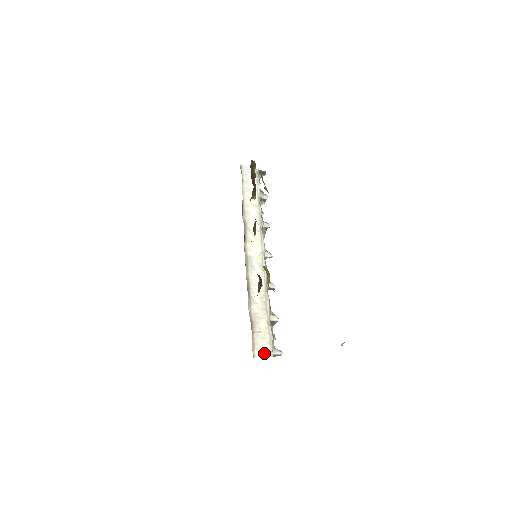
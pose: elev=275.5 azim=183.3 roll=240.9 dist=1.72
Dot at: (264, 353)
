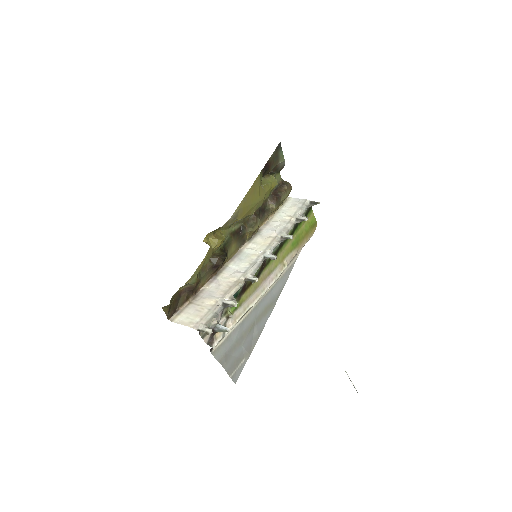
Dot at: (187, 322)
